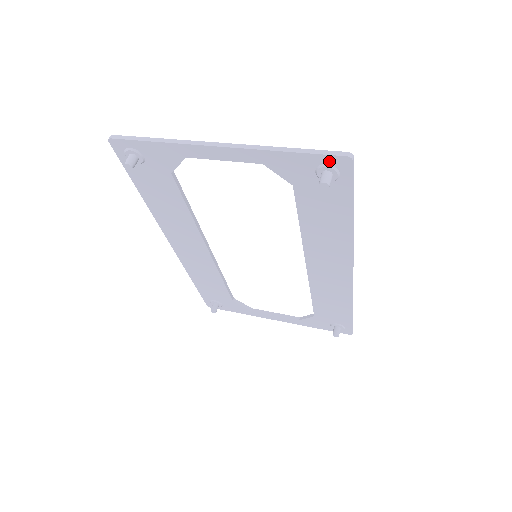
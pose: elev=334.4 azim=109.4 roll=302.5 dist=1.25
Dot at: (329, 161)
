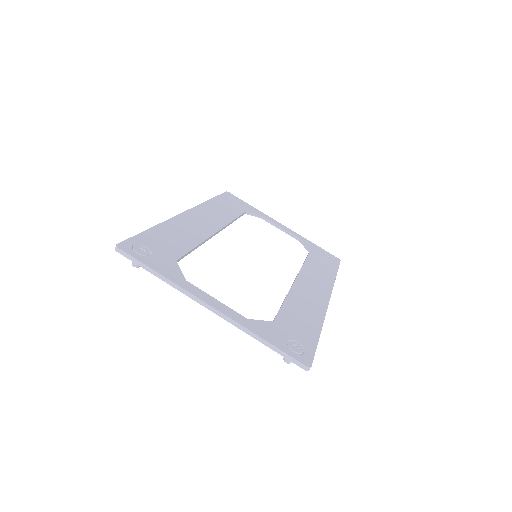
Dot at: (293, 358)
